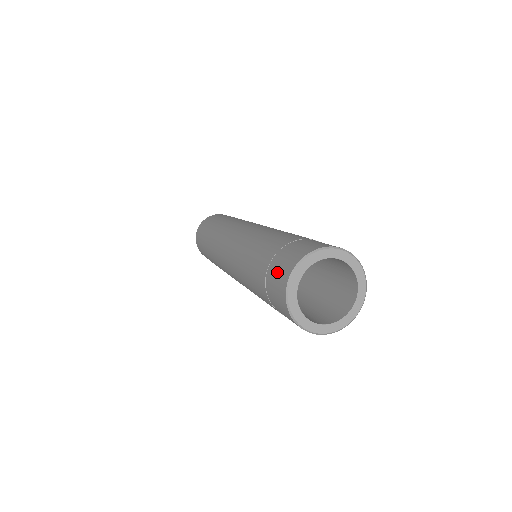
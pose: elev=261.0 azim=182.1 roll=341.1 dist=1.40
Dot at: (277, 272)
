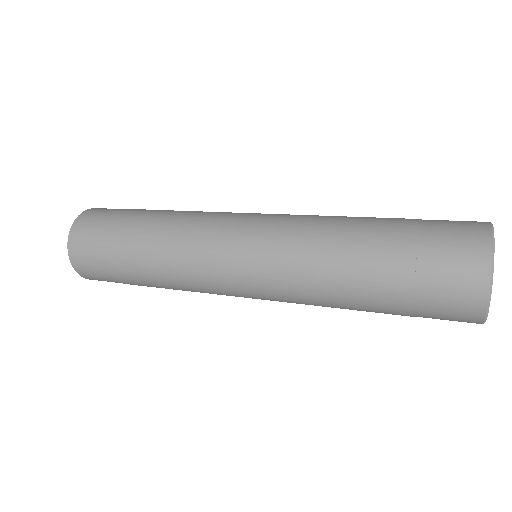
Dot at: (450, 272)
